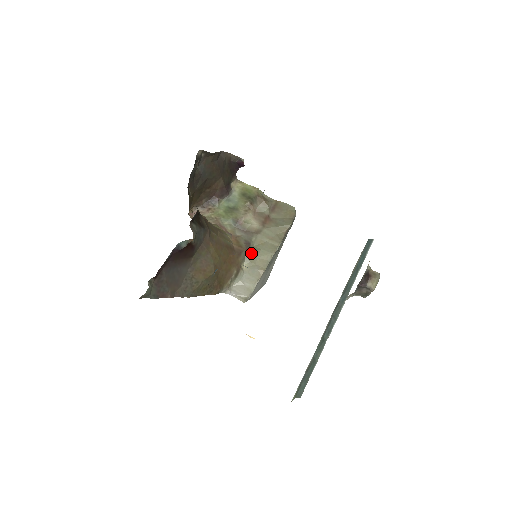
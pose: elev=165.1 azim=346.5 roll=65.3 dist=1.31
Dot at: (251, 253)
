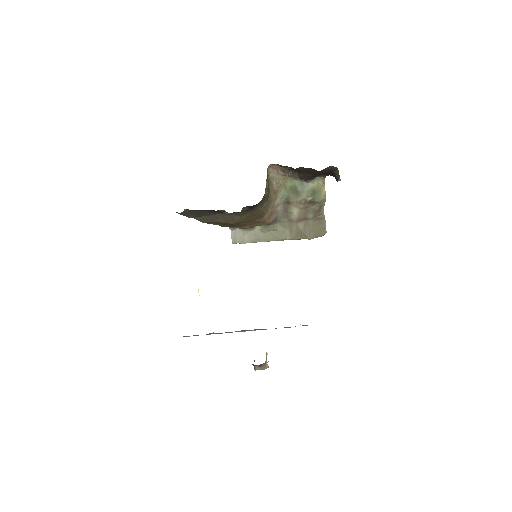
Dot at: (270, 226)
